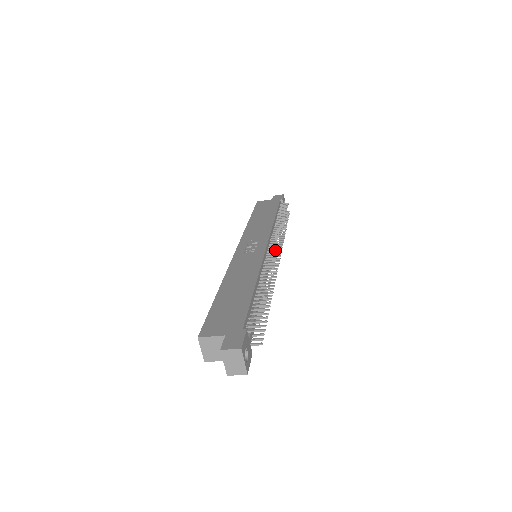
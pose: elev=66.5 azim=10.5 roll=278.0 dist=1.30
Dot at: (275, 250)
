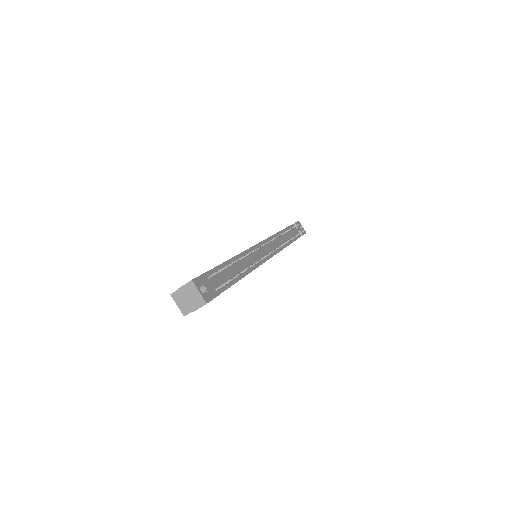
Dot at: (266, 242)
